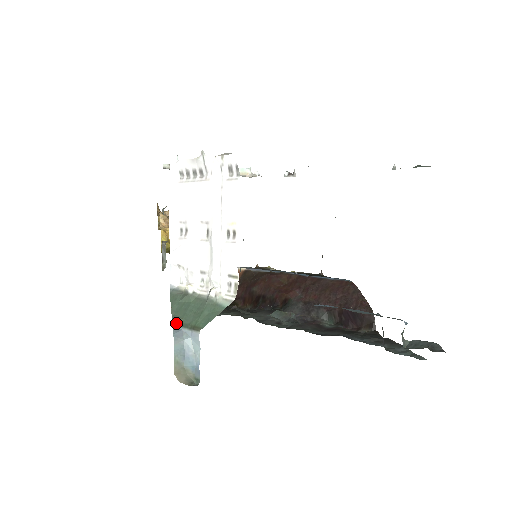
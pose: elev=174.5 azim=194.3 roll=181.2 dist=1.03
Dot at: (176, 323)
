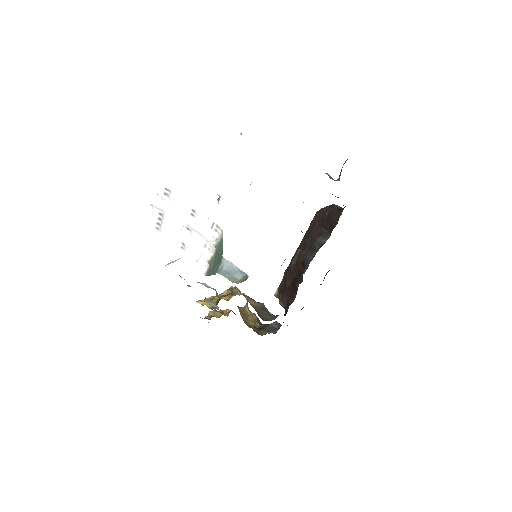
Dot at: (215, 273)
